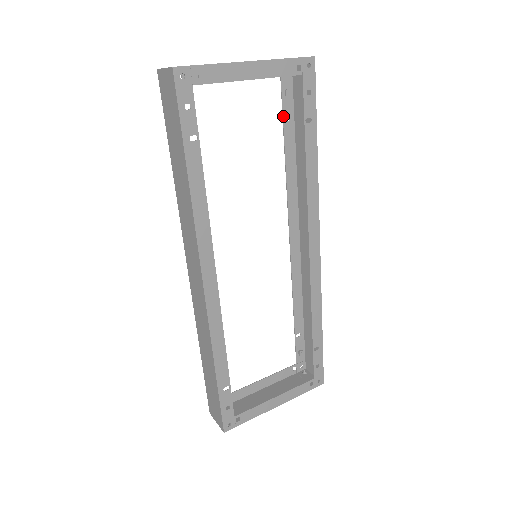
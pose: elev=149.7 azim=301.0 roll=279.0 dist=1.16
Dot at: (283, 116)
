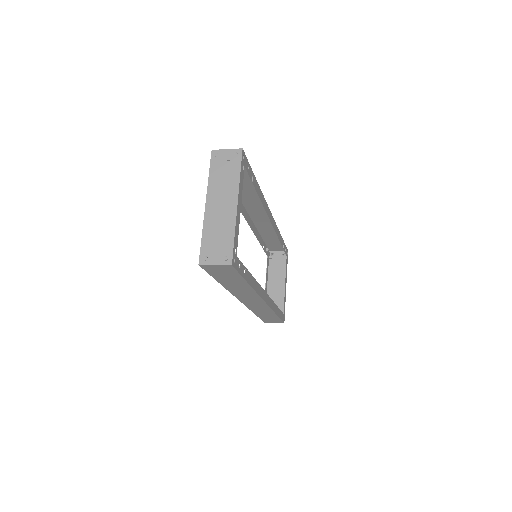
Dot at: occluded
